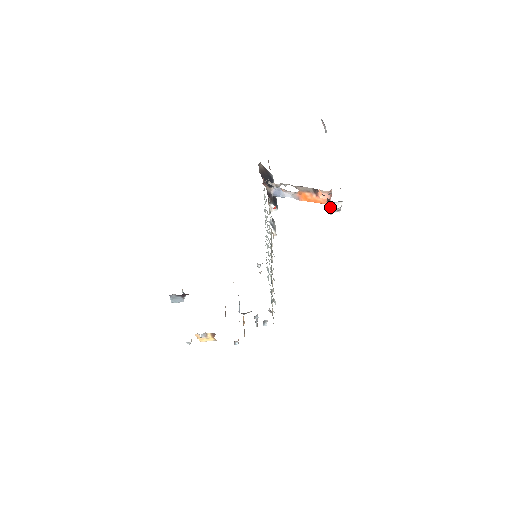
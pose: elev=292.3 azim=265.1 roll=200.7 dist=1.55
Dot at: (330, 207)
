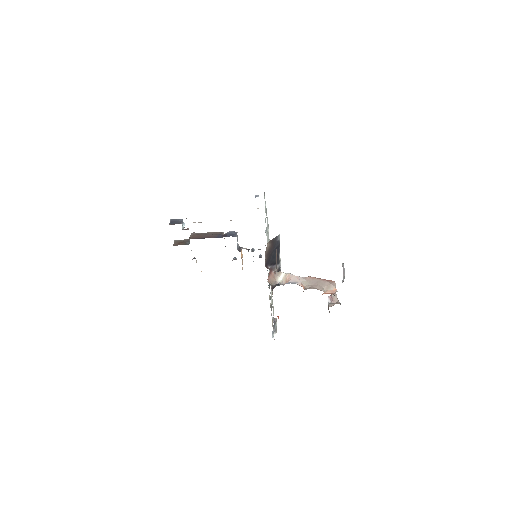
Dot at: occluded
